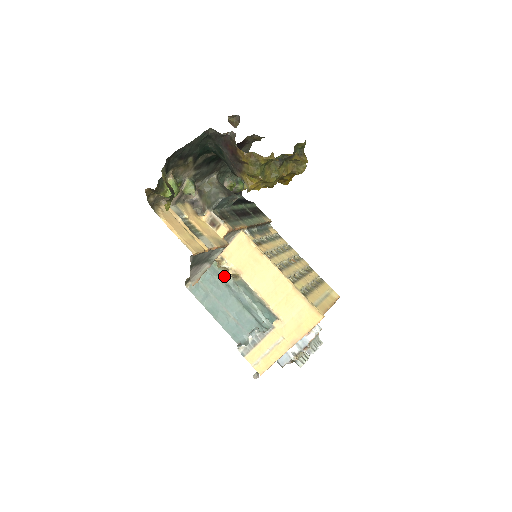
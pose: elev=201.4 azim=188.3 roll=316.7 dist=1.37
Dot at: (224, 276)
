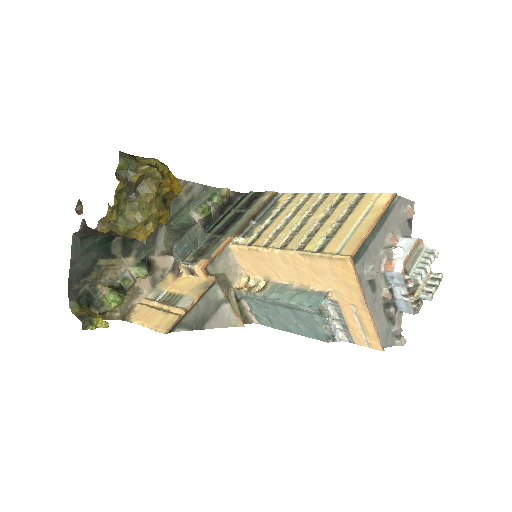
Dot at: (254, 297)
